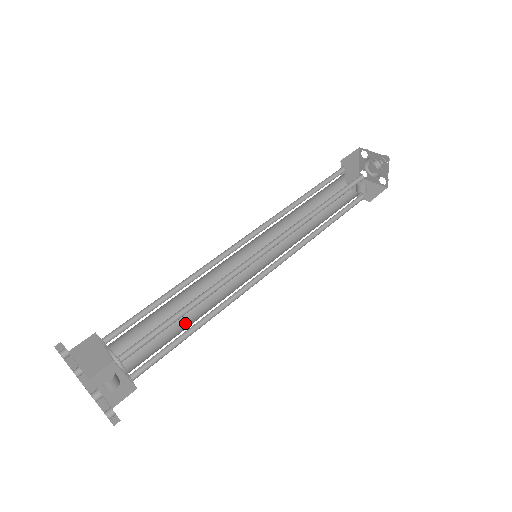
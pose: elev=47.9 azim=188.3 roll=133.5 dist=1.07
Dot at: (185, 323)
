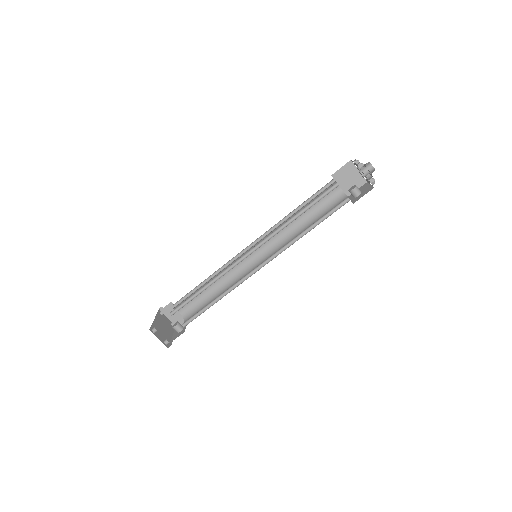
Dot at: occluded
